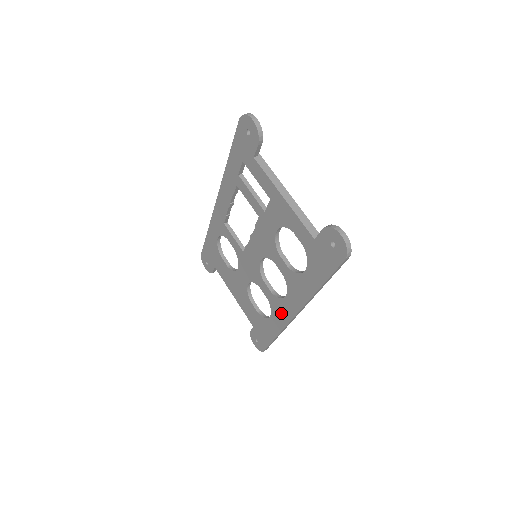
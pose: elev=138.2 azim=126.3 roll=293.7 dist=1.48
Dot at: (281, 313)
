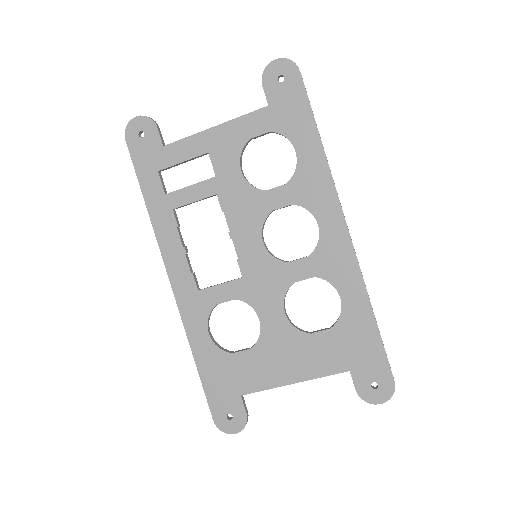
Dot at: (338, 258)
